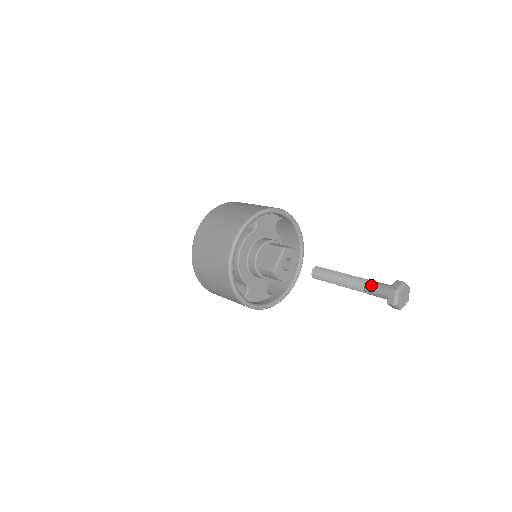
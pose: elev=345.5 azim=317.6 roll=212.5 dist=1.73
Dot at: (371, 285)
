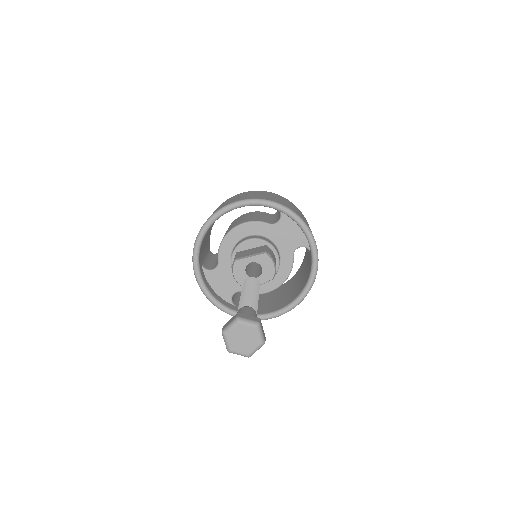
Dot at: (245, 308)
